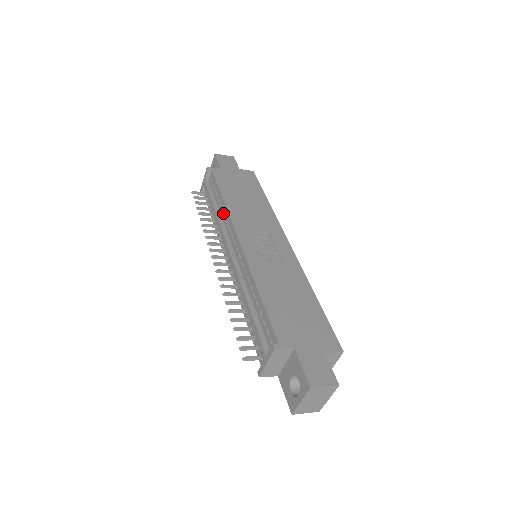
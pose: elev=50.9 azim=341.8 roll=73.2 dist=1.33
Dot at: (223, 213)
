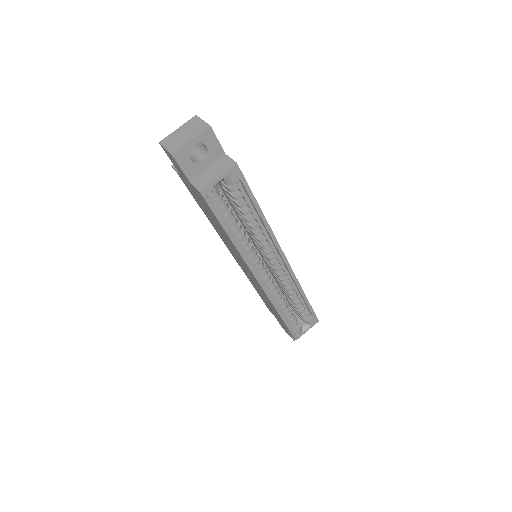
Dot at: occluded
